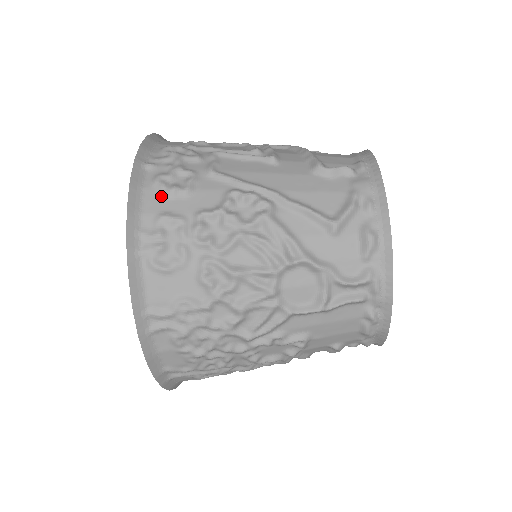
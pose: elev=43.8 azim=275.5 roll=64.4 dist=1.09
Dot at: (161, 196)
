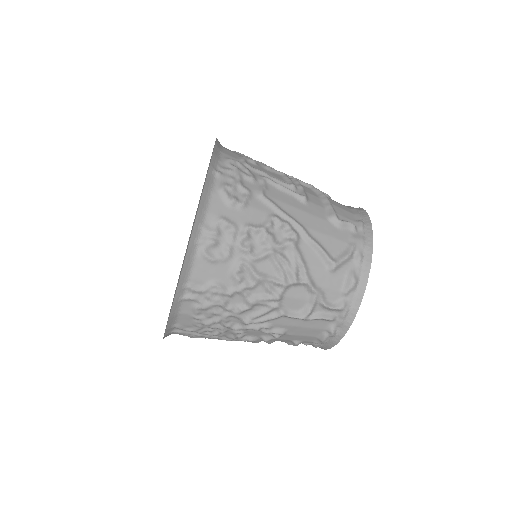
Dot at: (223, 202)
